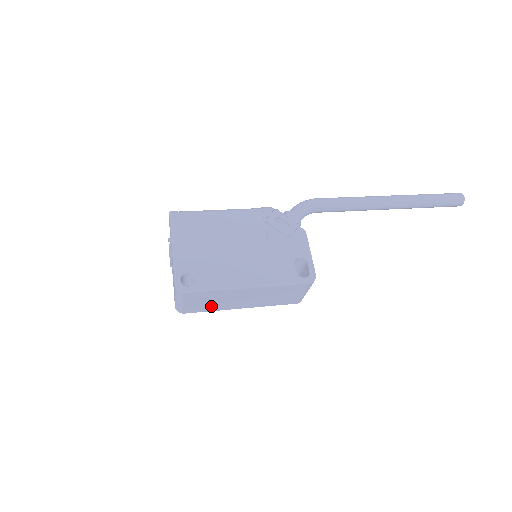
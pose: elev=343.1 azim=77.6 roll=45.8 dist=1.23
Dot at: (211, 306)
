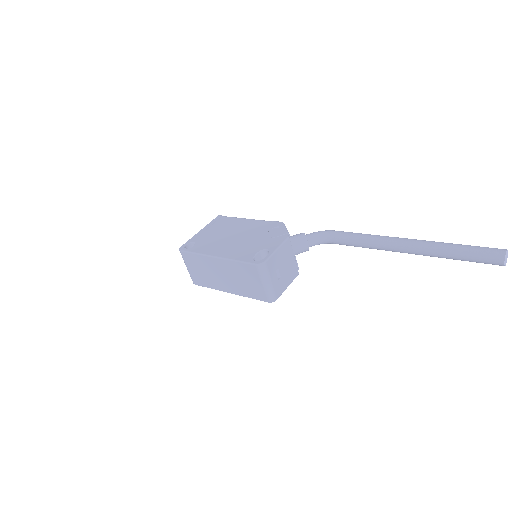
Dot at: (206, 279)
